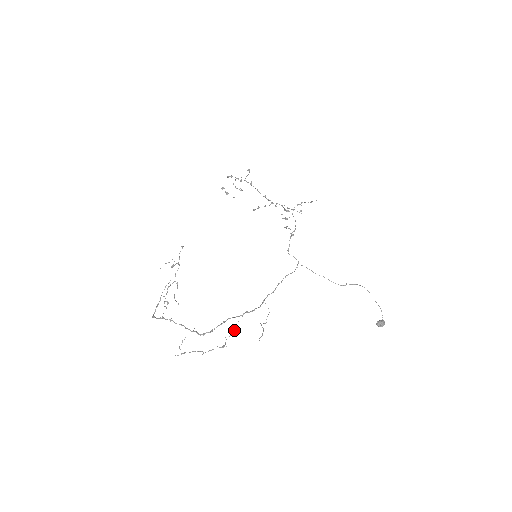
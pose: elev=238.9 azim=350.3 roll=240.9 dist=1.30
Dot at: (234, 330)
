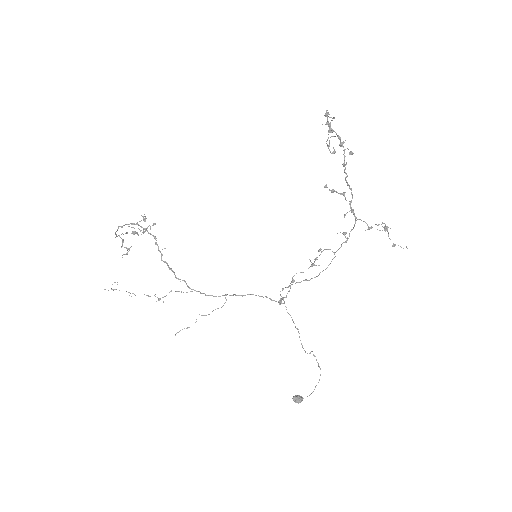
Dot at: (181, 292)
